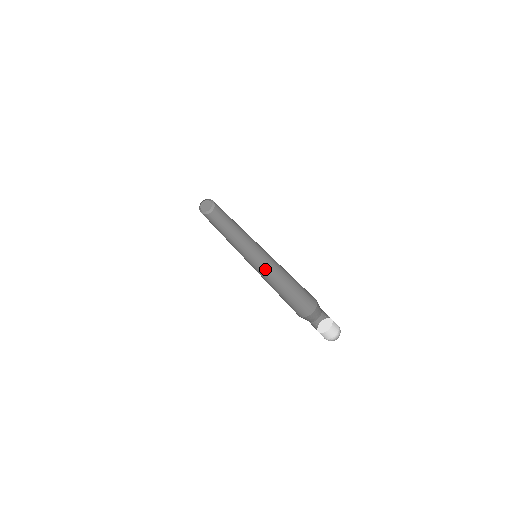
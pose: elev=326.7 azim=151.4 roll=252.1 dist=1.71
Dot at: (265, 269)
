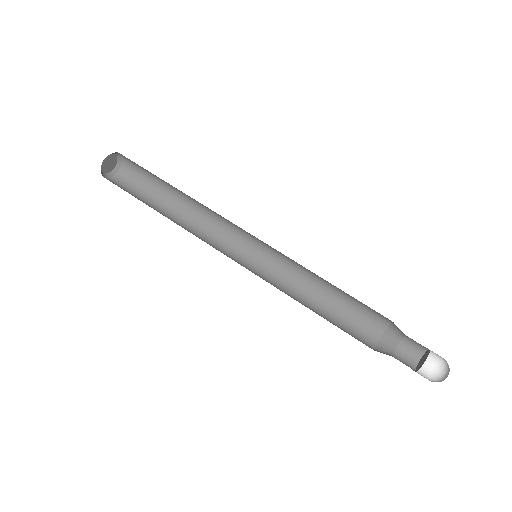
Dot at: (278, 264)
